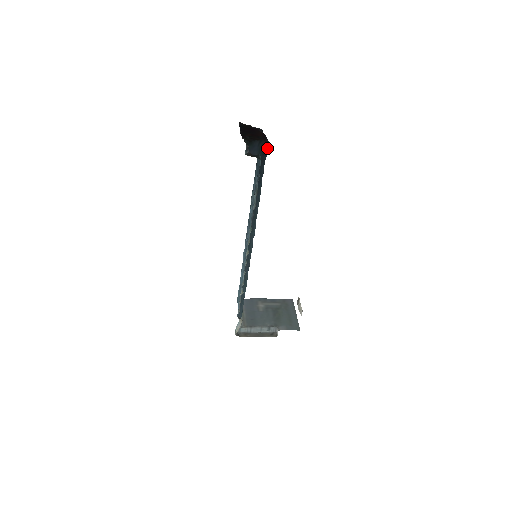
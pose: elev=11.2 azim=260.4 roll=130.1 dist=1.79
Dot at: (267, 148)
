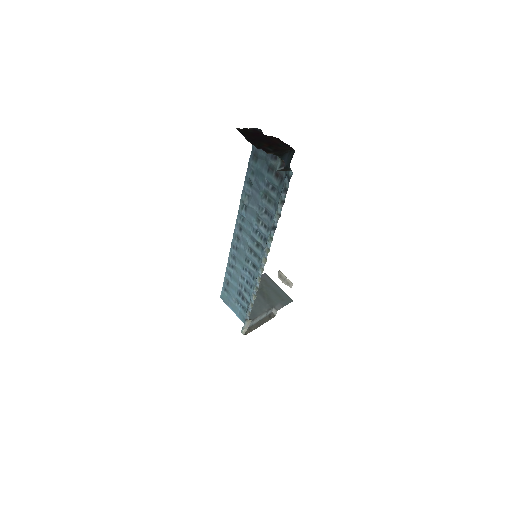
Dot at: occluded
